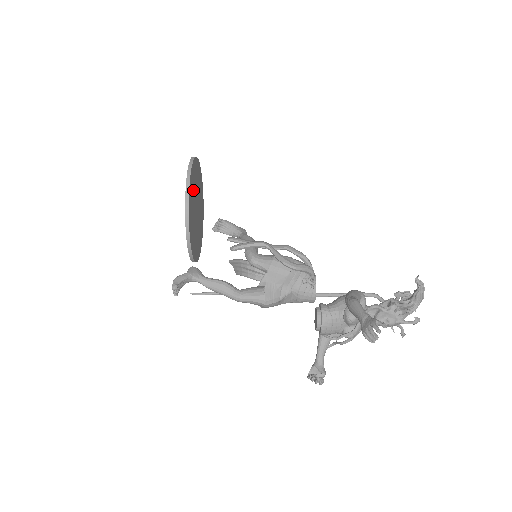
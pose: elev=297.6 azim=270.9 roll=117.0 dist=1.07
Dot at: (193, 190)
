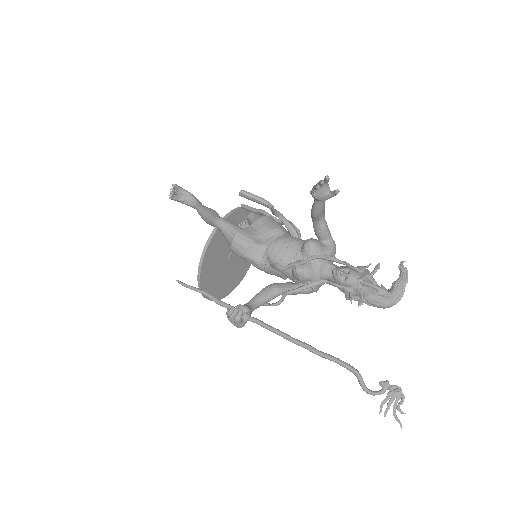
Dot at: occluded
